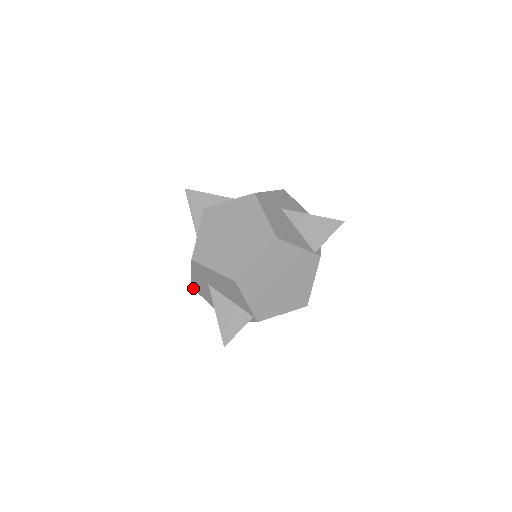
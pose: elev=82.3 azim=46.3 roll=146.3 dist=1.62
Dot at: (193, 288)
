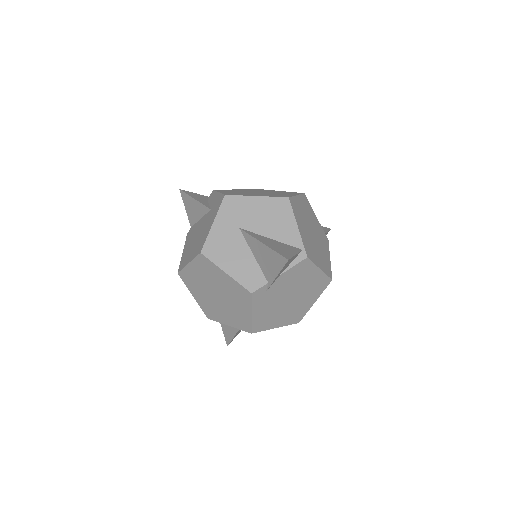
Dot at: (203, 254)
